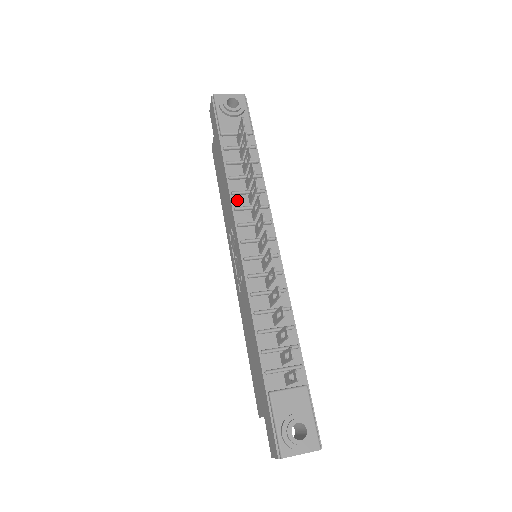
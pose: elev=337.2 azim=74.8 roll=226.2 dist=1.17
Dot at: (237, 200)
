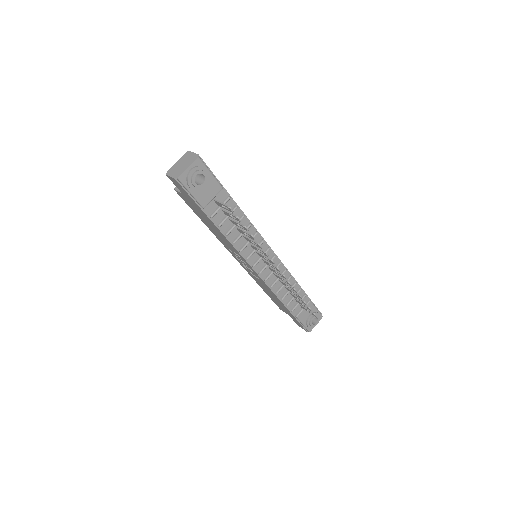
Dot at: (238, 244)
